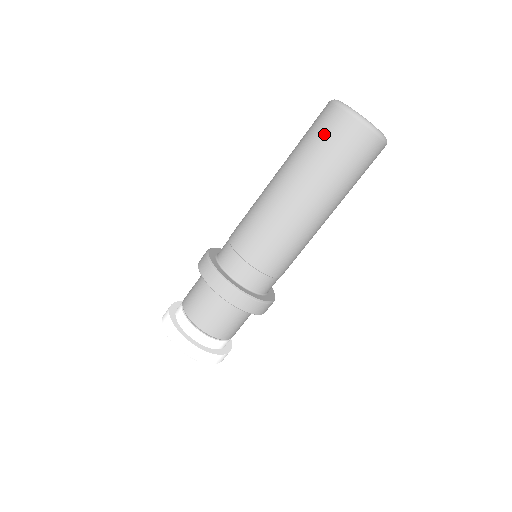
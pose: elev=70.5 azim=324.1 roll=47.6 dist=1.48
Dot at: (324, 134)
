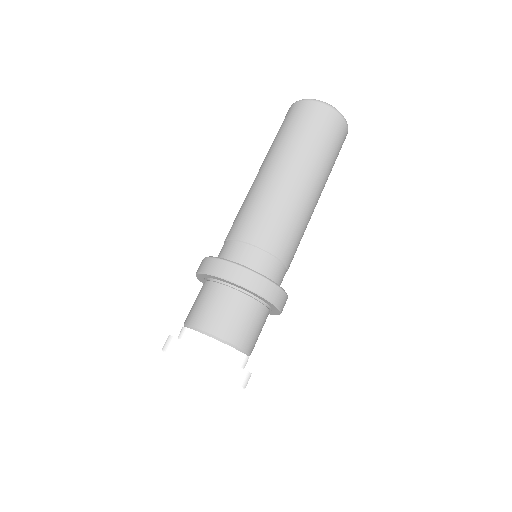
Dot at: (309, 123)
